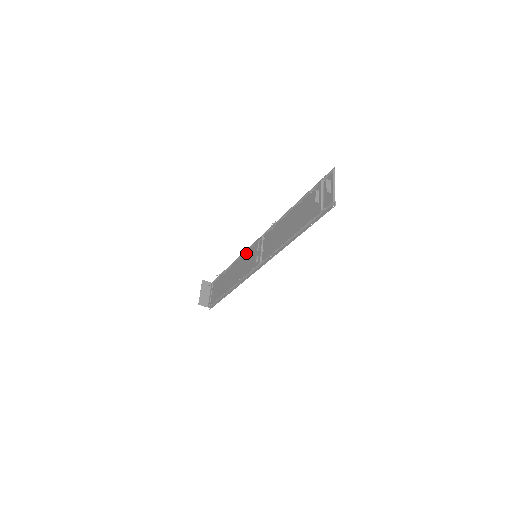
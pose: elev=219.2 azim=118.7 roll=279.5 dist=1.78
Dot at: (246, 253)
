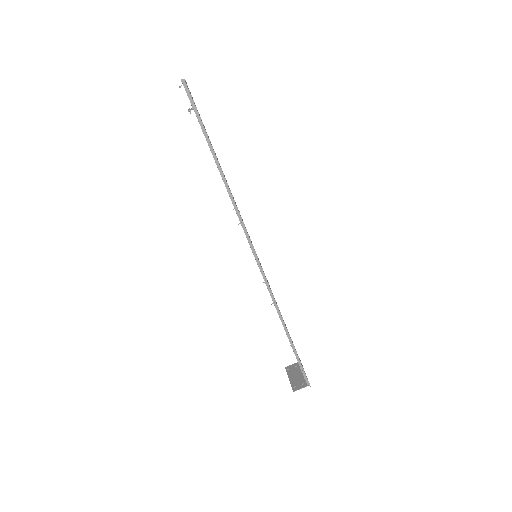
Dot at: occluded
